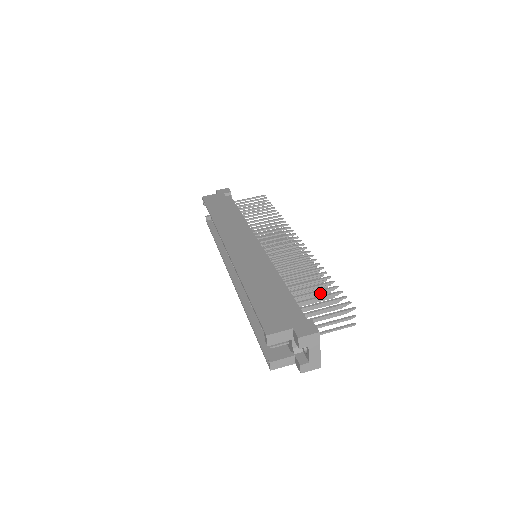
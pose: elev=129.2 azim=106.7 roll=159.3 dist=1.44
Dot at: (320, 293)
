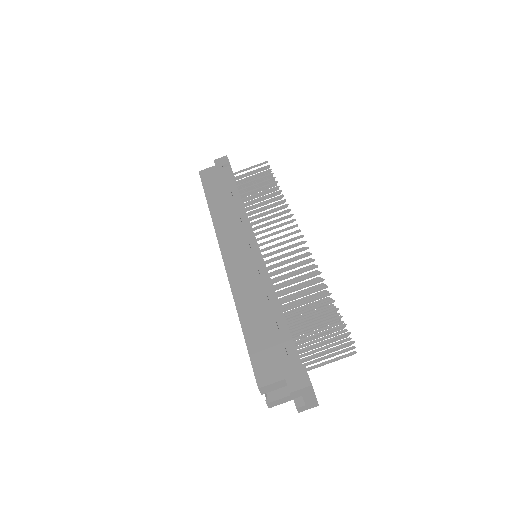
Dot at: occluded
